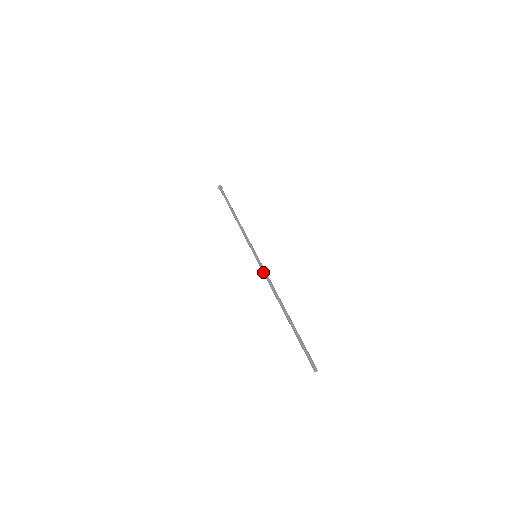
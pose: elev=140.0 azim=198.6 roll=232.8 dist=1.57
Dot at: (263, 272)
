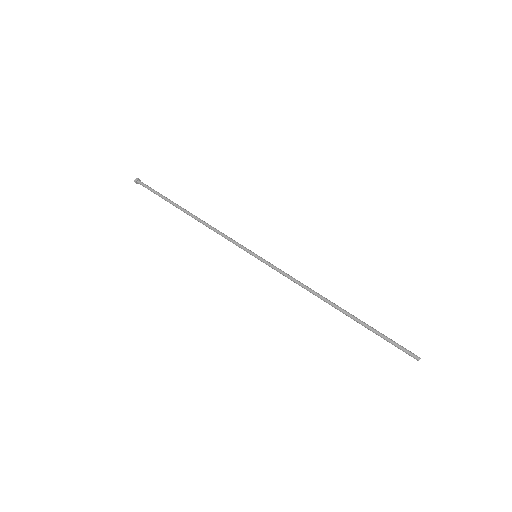
Dot at: (281, 273)
